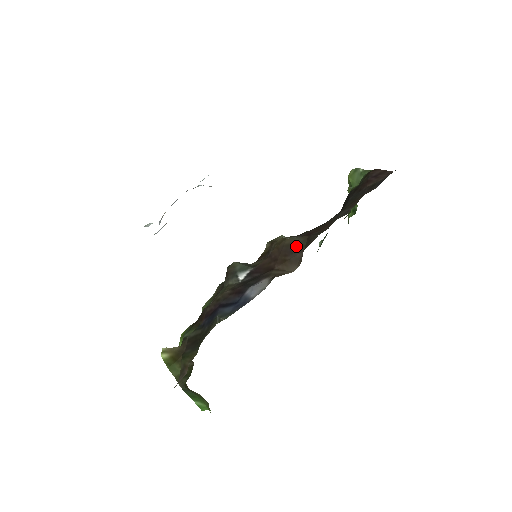
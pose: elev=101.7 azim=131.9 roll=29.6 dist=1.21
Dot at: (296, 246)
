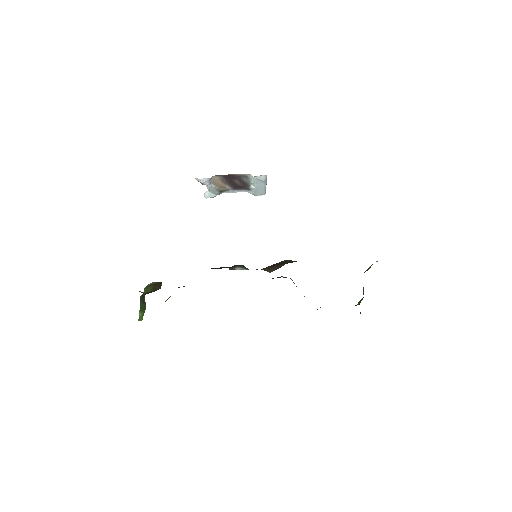
Dot at: (286, 262)
